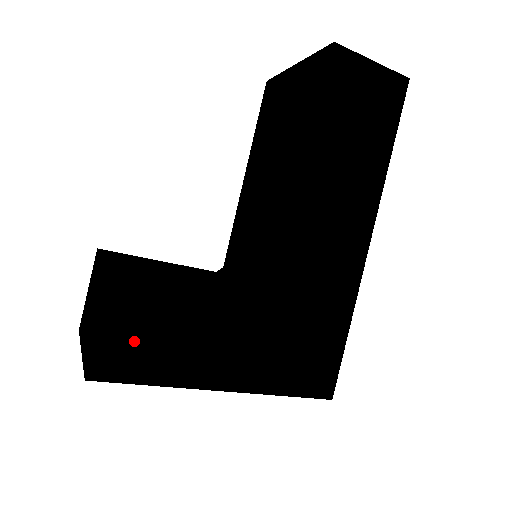
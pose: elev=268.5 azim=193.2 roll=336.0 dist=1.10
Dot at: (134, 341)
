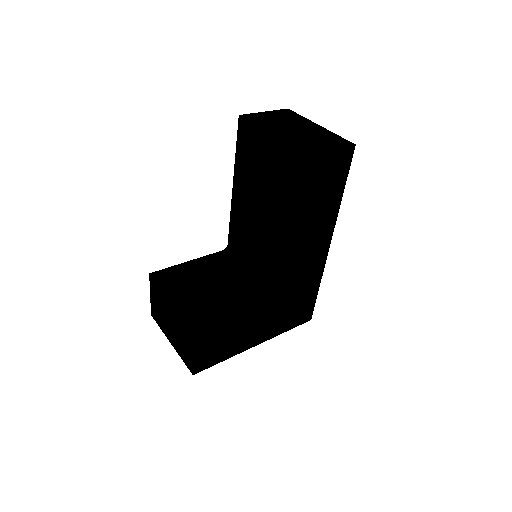
Dot at: (212, 351)
